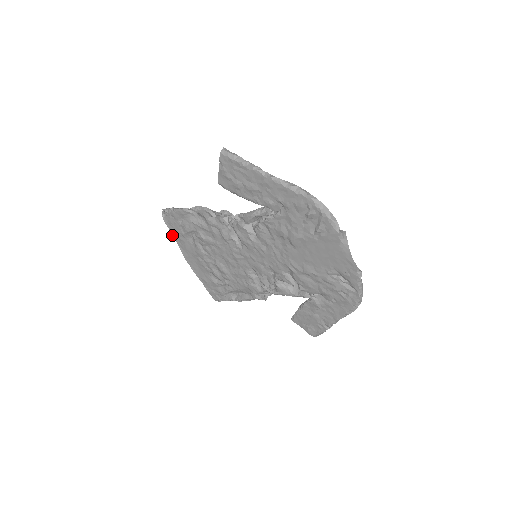
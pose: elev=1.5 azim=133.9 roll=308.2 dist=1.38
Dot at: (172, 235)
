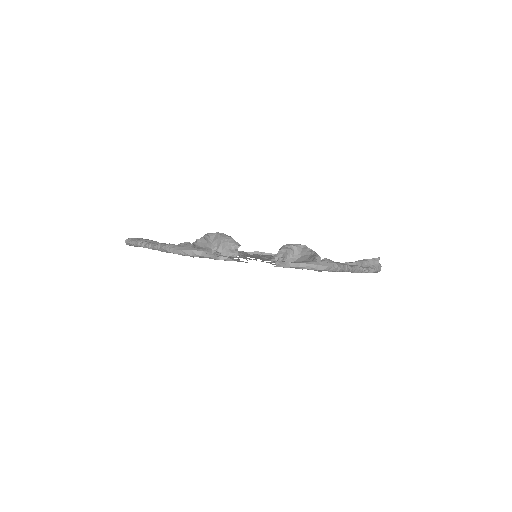
Dot at: occluded
